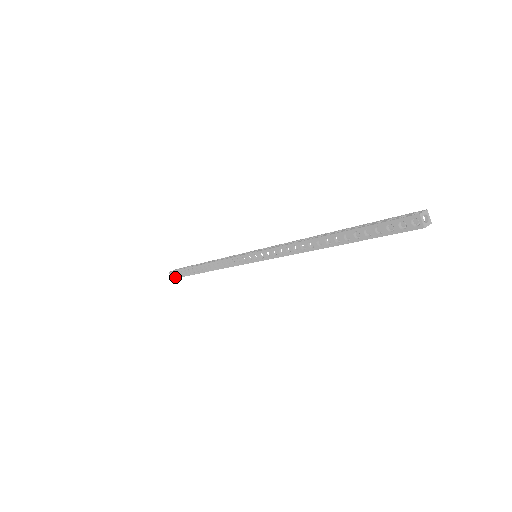
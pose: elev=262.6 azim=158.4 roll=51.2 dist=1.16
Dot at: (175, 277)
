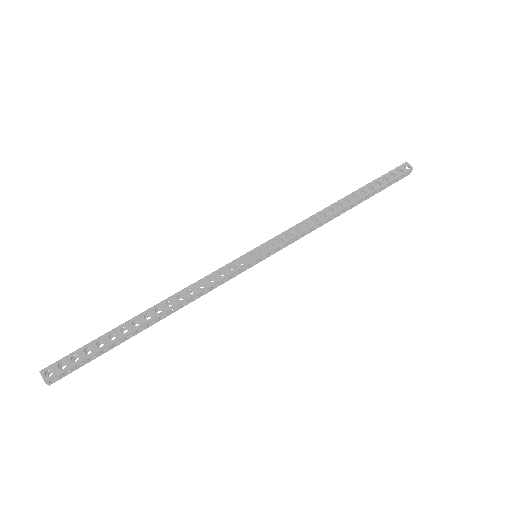
Dot at: (60, 371)
